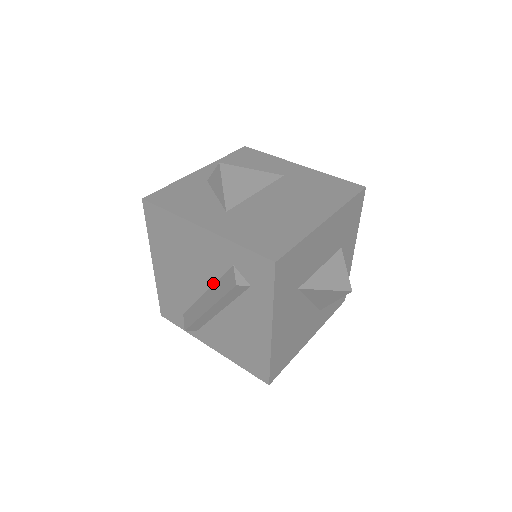
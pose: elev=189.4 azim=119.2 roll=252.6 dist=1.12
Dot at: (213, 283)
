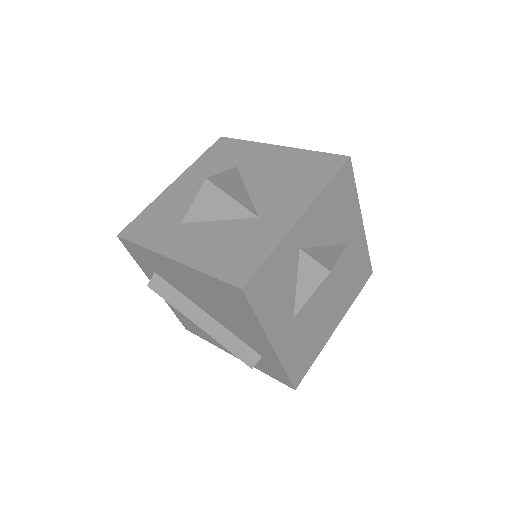
Dot at: (226, 327)
